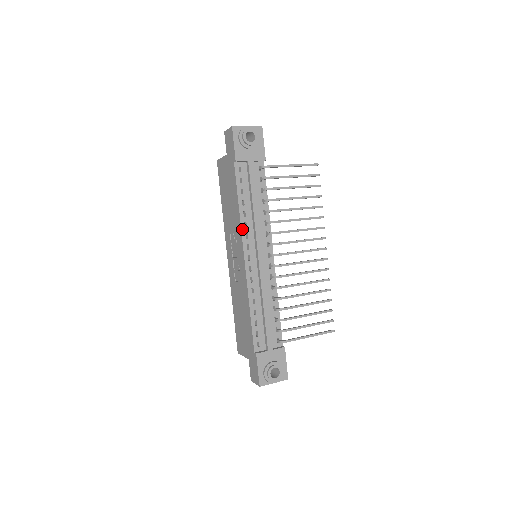
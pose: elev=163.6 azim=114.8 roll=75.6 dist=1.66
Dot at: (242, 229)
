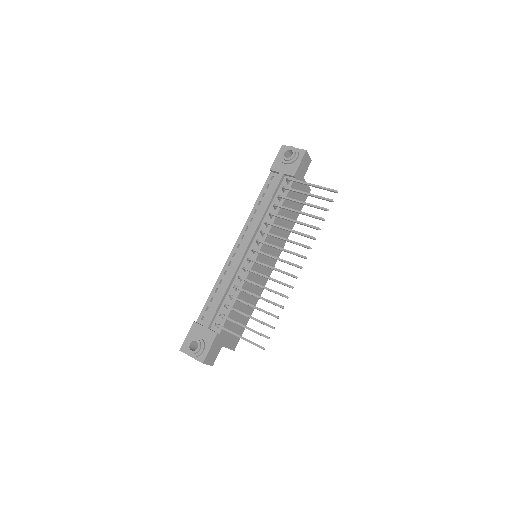
Dot at: (247, 222)
